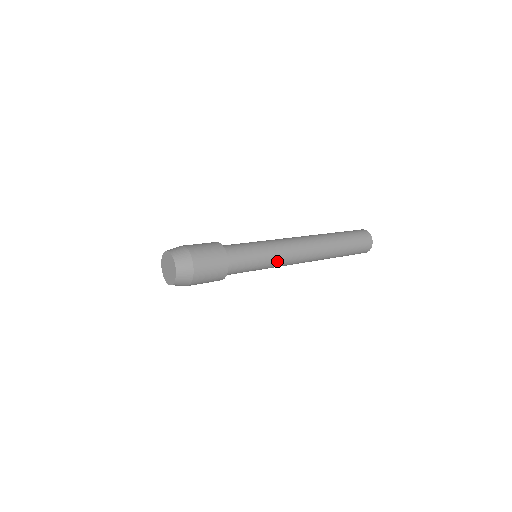
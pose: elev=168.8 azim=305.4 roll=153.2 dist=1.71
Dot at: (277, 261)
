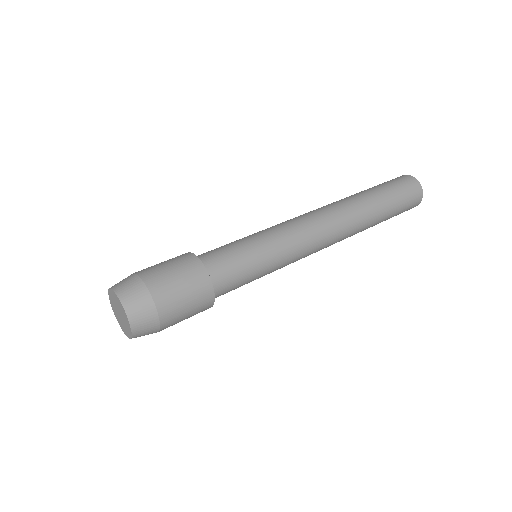
Dot at: (289, 255)
